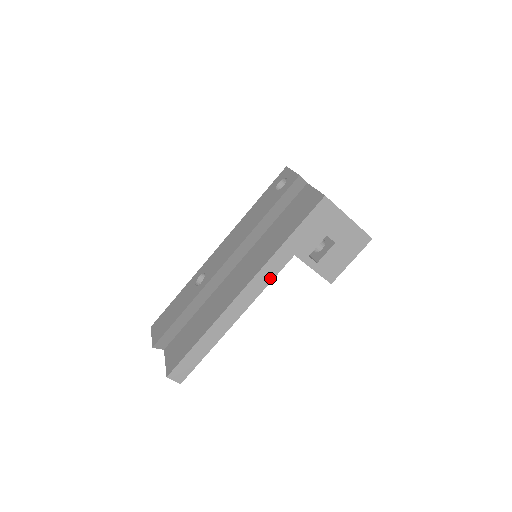
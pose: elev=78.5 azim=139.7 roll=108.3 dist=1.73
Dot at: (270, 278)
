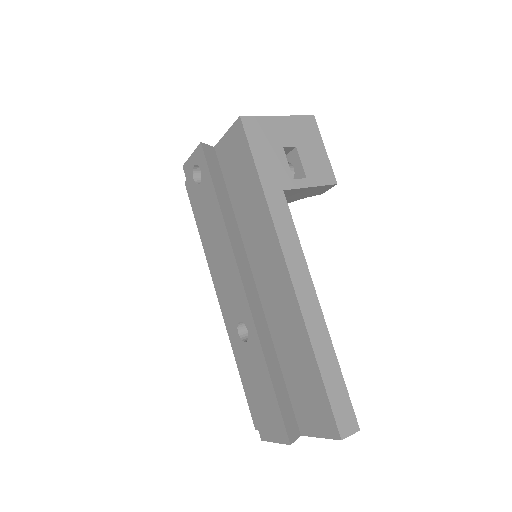
Dot at: (292, 232)
